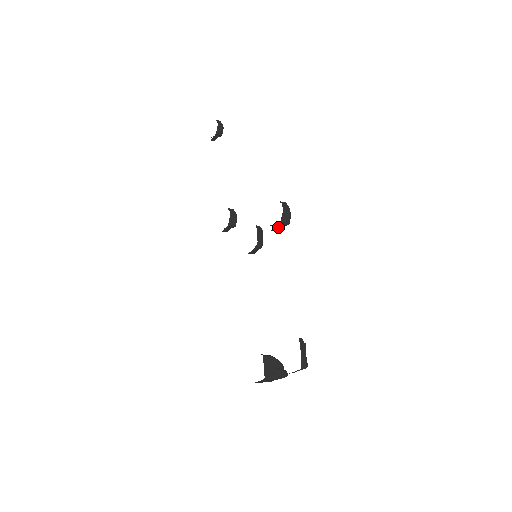
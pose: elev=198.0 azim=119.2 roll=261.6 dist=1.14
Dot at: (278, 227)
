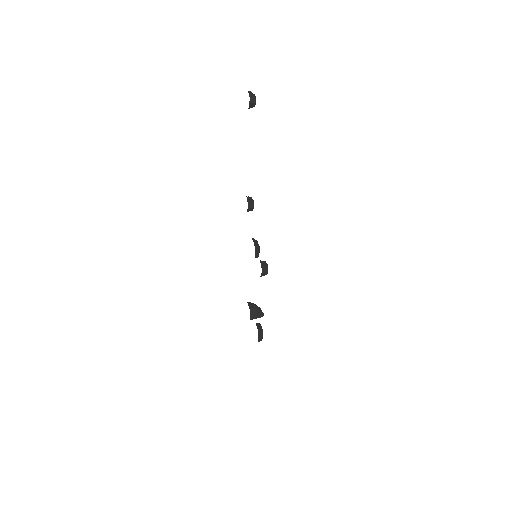
Dot at: occluded
